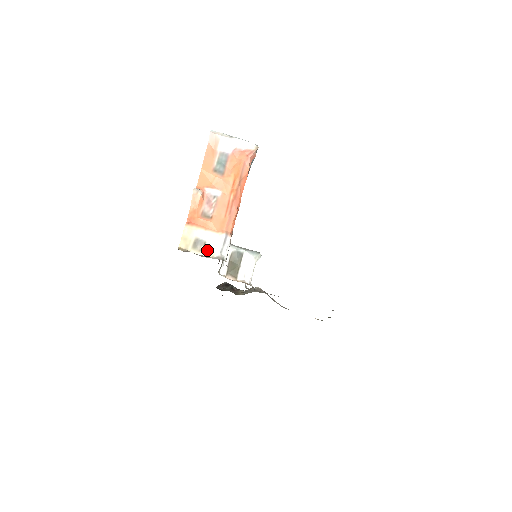
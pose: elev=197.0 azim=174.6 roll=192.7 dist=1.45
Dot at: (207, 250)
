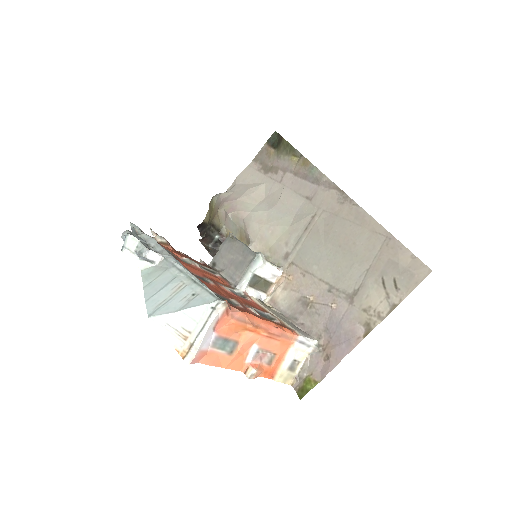
Dot at: (301, 358)
